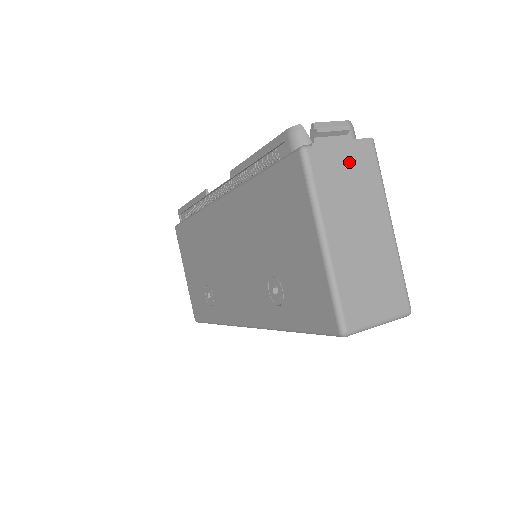
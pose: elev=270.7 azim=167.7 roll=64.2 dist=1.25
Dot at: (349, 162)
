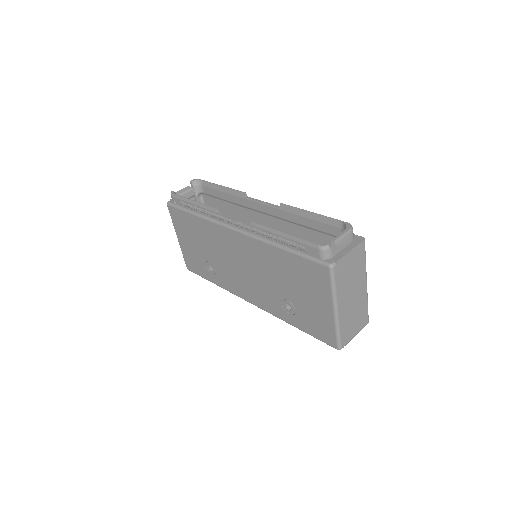
Dot at: (352, 262)
